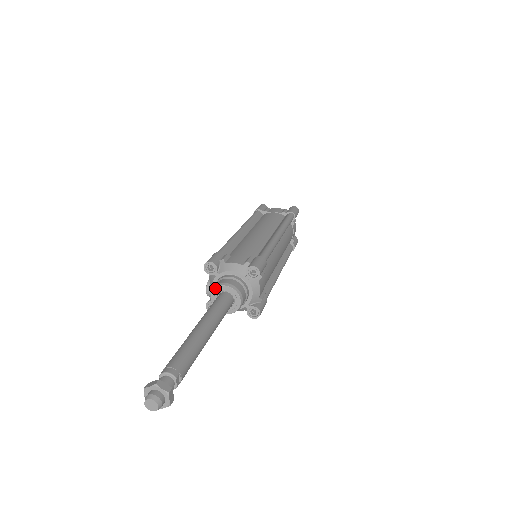
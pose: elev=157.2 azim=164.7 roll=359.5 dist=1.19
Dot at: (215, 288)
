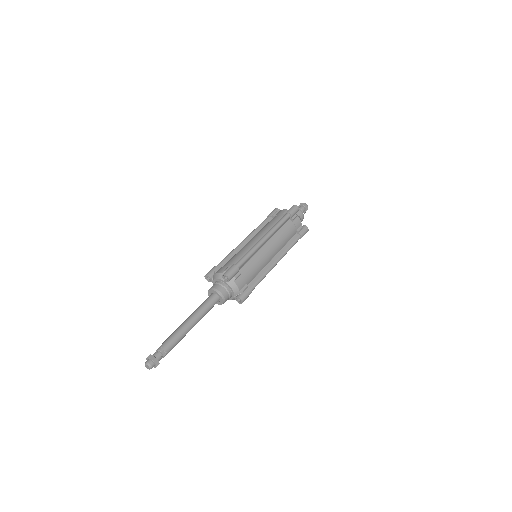
Dot at: (208, 292)
